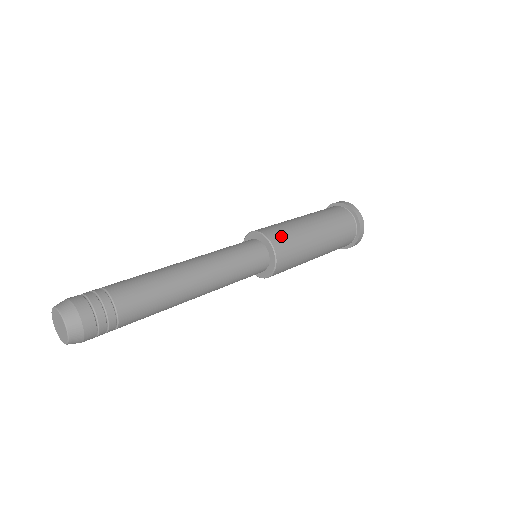
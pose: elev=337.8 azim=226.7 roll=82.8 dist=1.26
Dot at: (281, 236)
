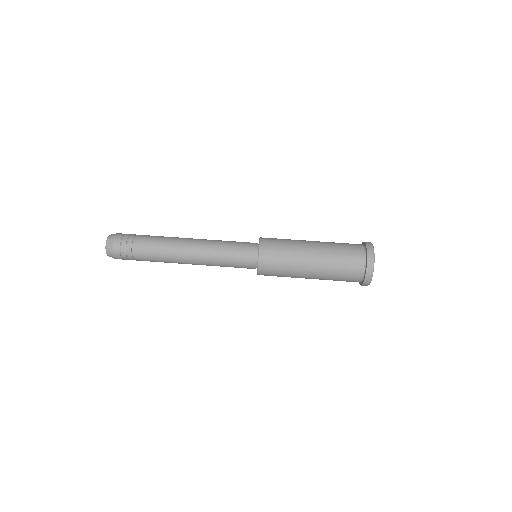
Dot at: (271, 270)
